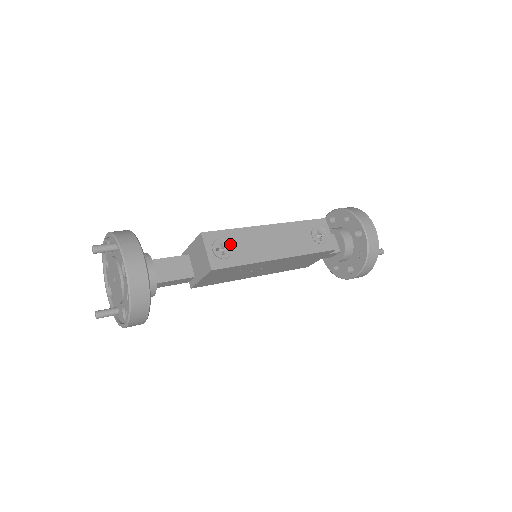
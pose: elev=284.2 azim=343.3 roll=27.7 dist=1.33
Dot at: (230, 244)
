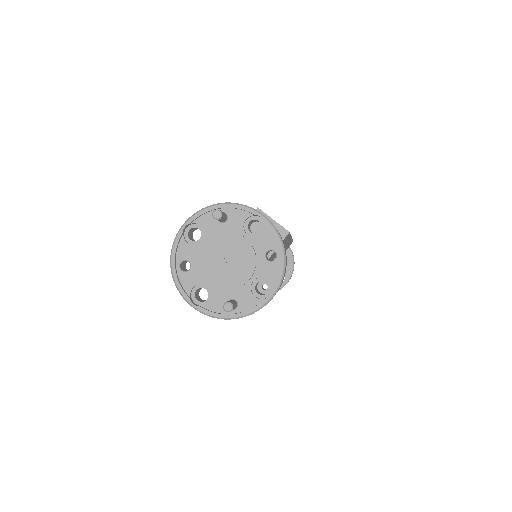
Dot at: occluded
